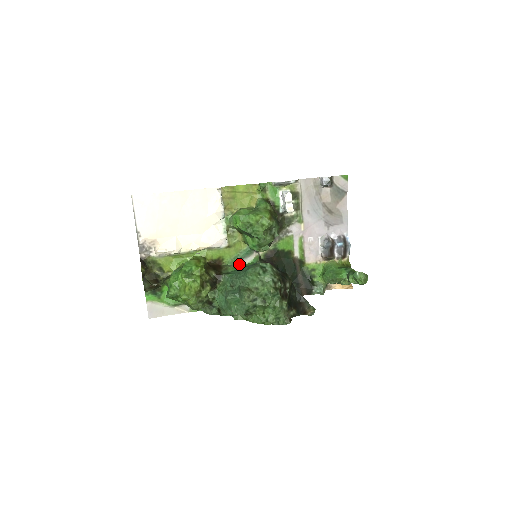
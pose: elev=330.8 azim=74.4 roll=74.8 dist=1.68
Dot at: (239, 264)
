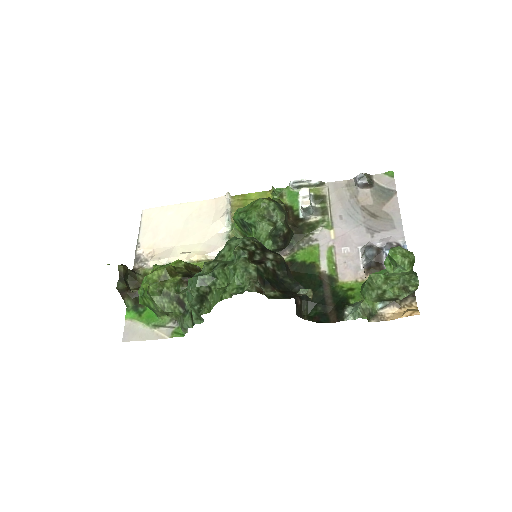
Dot at: occluded
